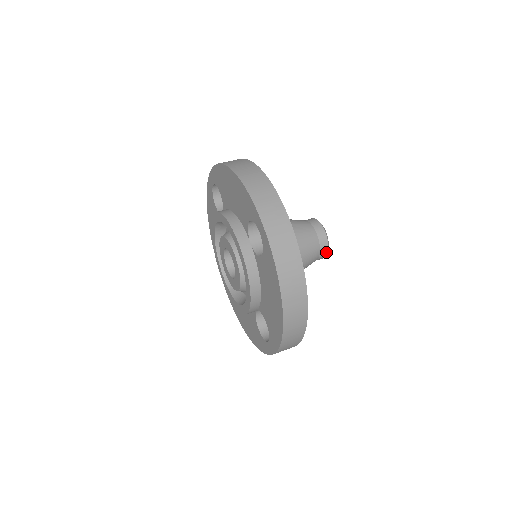
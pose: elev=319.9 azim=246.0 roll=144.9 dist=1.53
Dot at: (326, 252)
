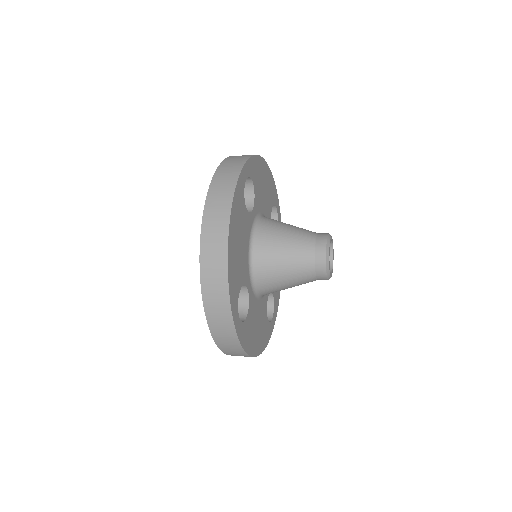
Dot at: (324, 259)
